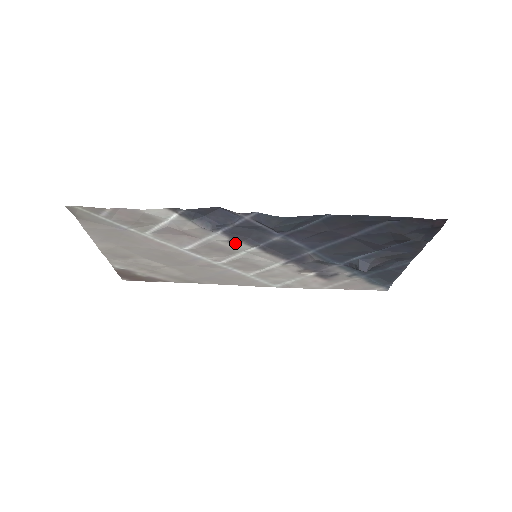
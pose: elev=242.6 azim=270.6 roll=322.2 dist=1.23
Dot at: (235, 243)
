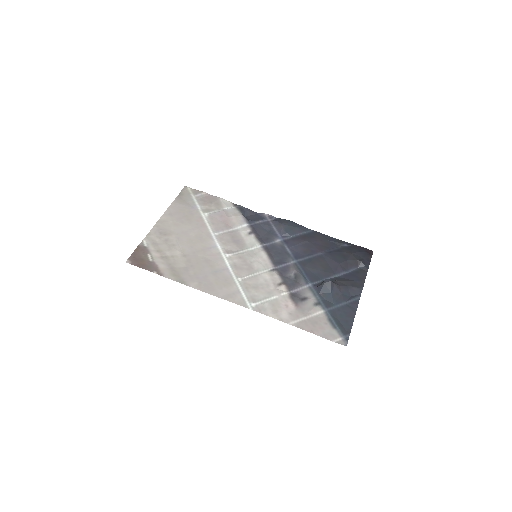
Dot at: (251, 237)
